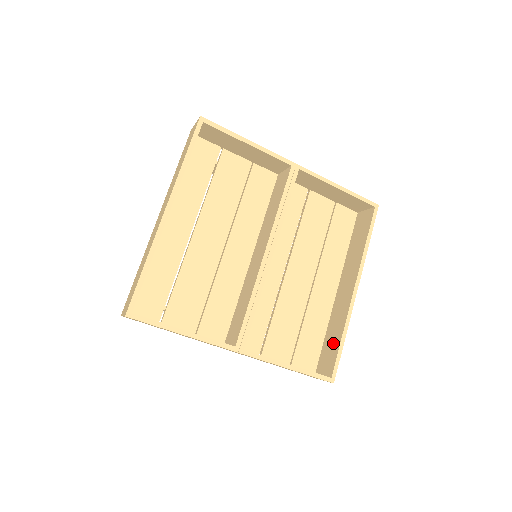
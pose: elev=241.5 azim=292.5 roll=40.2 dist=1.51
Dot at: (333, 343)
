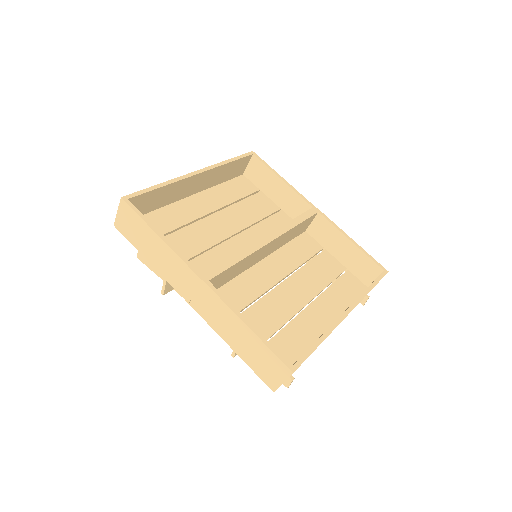
Dot at: occluded
